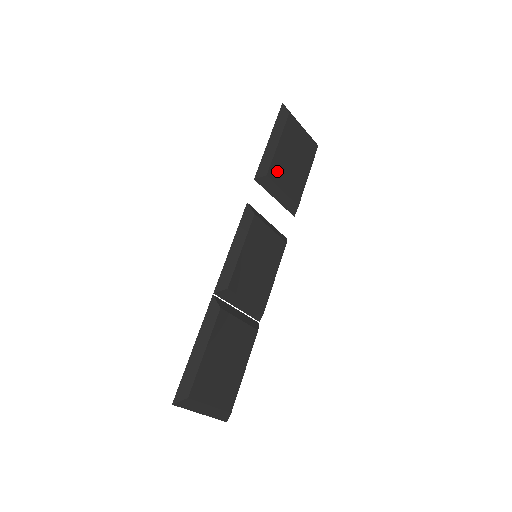
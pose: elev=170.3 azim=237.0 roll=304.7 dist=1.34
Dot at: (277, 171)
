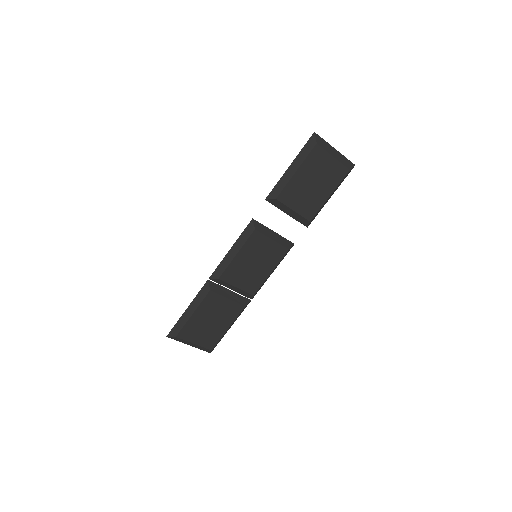
Dot at: (289, 195)
